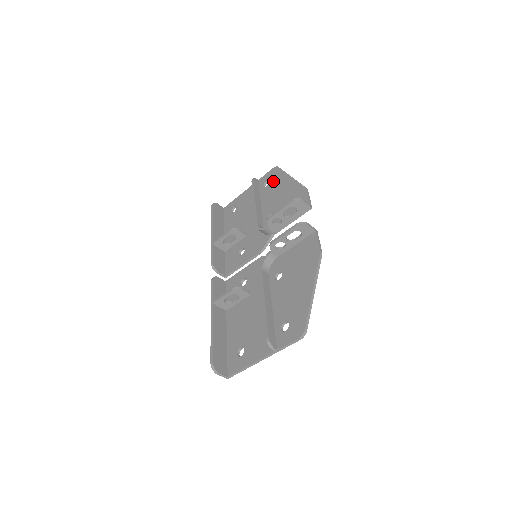
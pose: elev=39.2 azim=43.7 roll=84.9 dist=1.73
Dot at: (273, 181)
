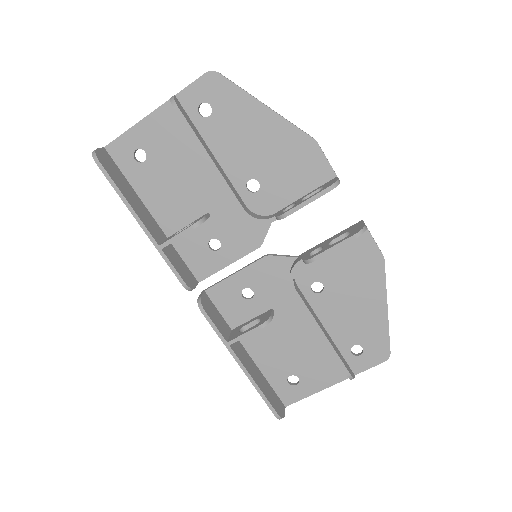
Dot at: (222, 108)
